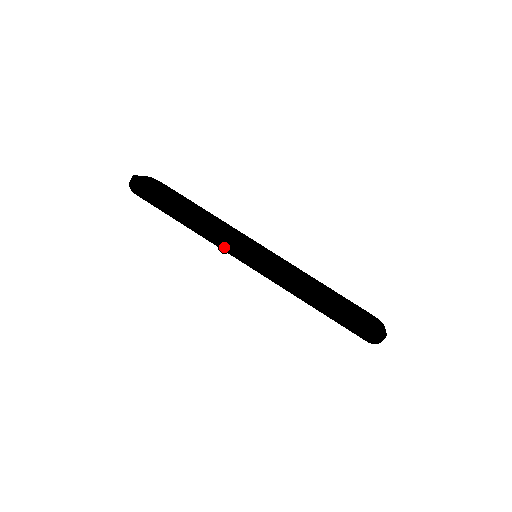
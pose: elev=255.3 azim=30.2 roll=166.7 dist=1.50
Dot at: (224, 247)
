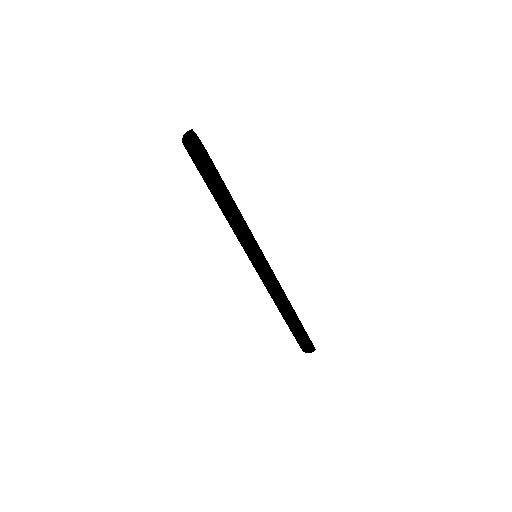
Dot at: (250, 249)
